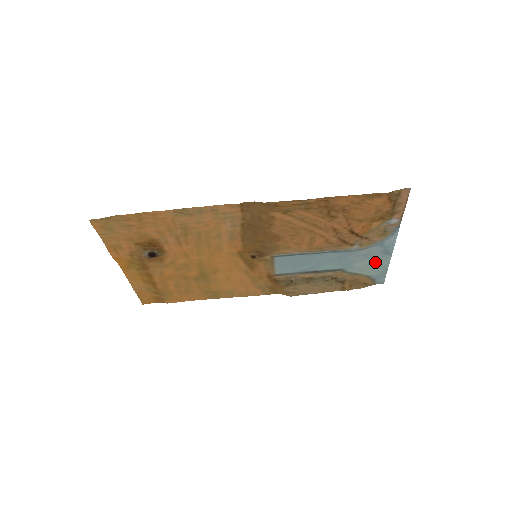
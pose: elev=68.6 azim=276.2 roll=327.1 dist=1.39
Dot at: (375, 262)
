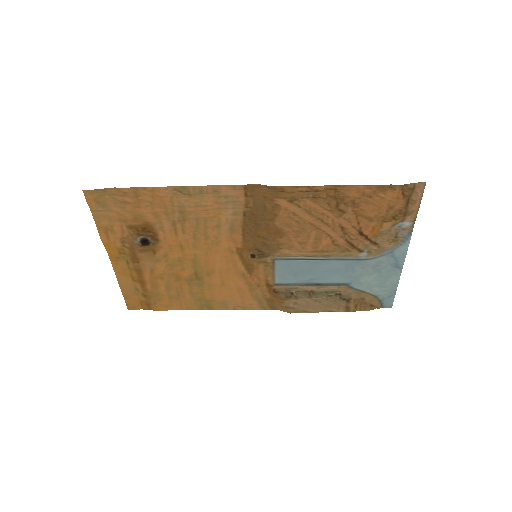
Dot at: (384, 278)
